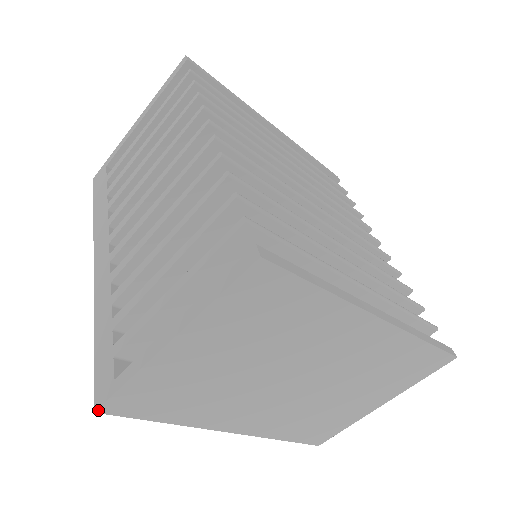
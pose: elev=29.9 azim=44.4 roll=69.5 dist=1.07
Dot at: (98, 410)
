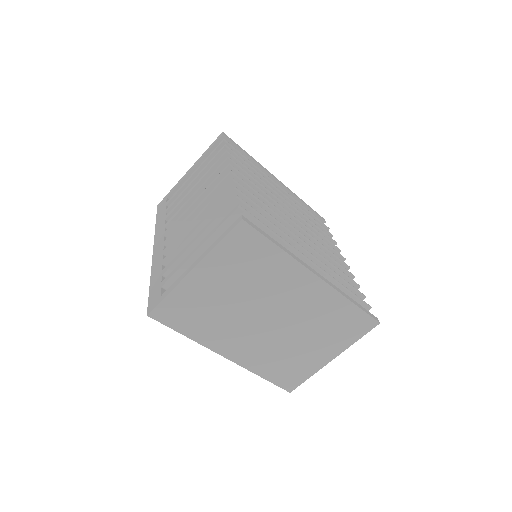
Dot at: (149, 314)
